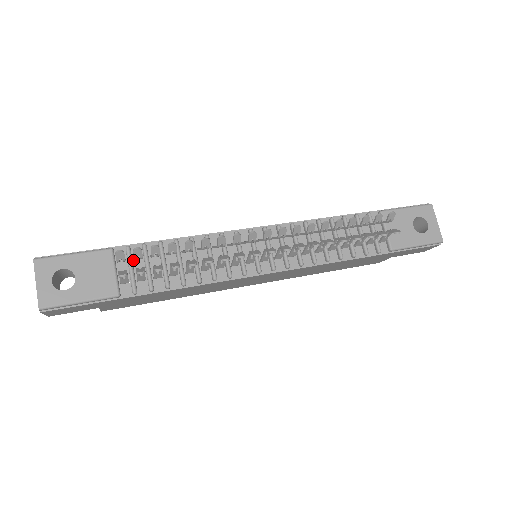
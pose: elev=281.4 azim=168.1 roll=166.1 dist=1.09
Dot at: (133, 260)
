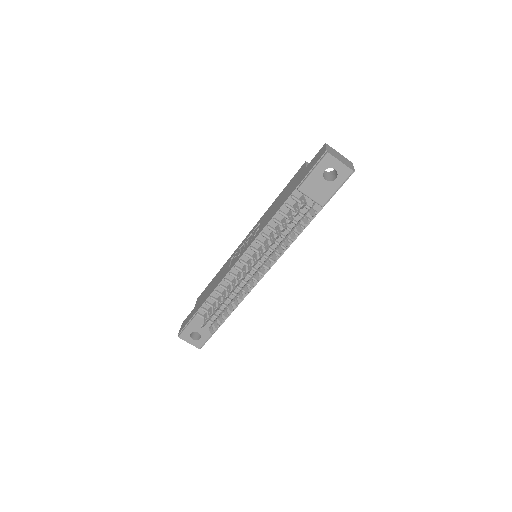
Dot at: (209, 310)
